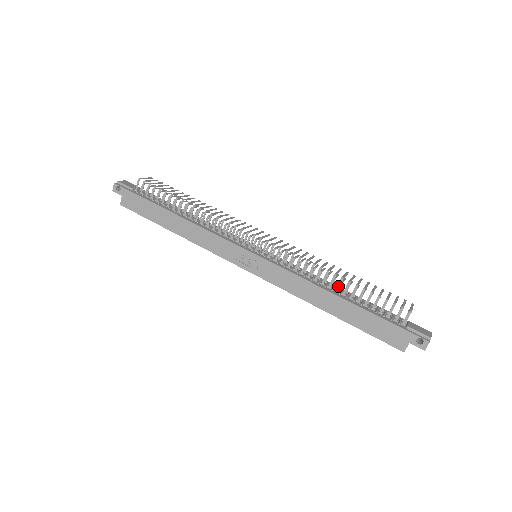
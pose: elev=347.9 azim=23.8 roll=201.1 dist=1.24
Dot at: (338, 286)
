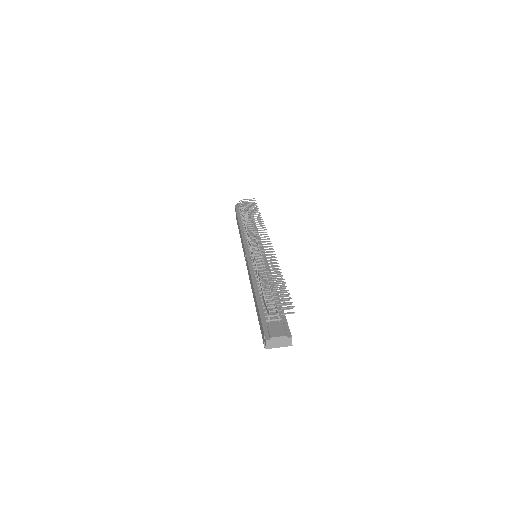
Dot at: occluded
